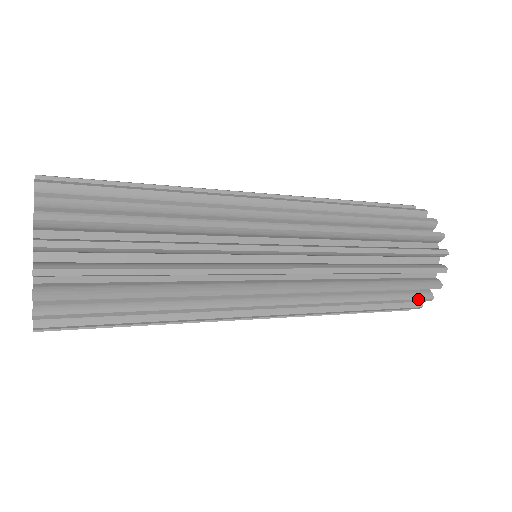
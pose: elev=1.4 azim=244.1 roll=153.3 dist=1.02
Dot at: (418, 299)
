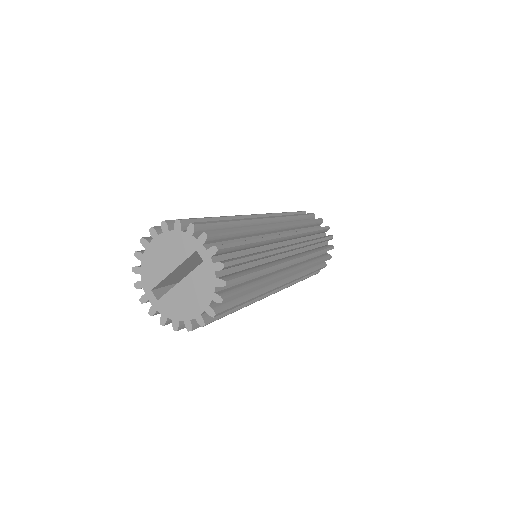
Dot at: occluded
